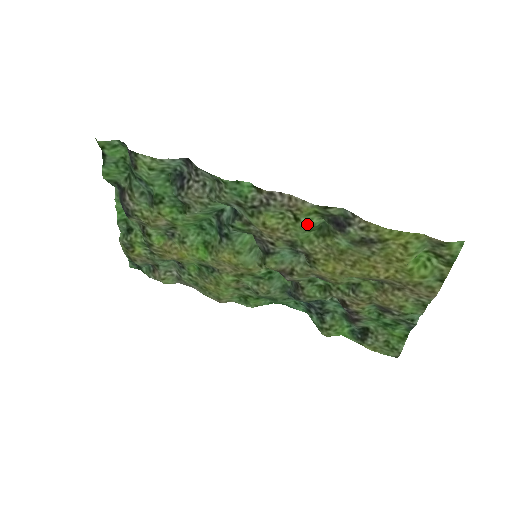
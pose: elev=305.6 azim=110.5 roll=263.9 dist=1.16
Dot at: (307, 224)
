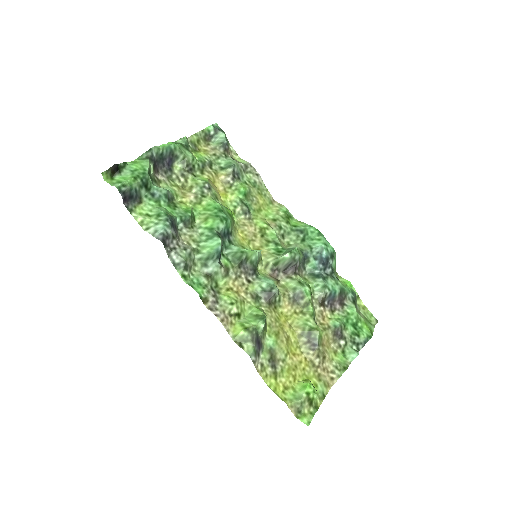
Dot at: (247, 320)
